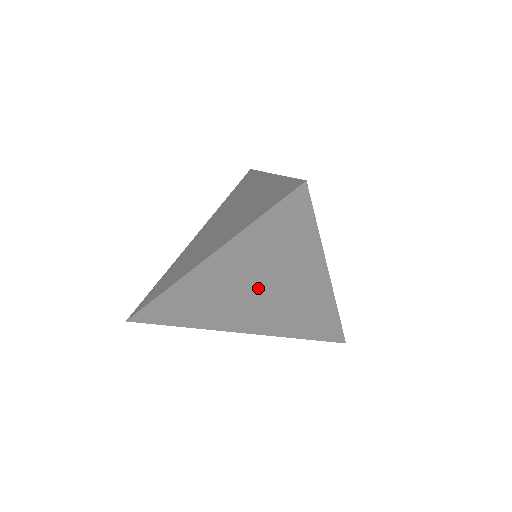
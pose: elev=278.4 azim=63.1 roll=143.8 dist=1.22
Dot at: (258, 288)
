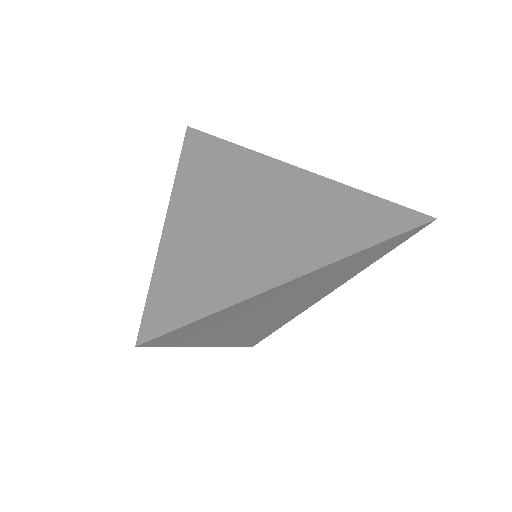
Dot at: (249, 208)
